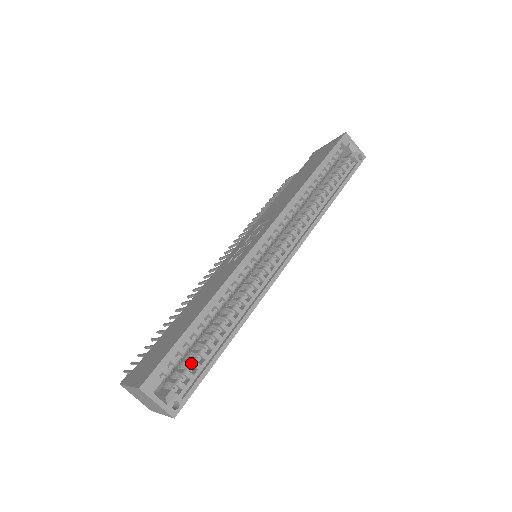
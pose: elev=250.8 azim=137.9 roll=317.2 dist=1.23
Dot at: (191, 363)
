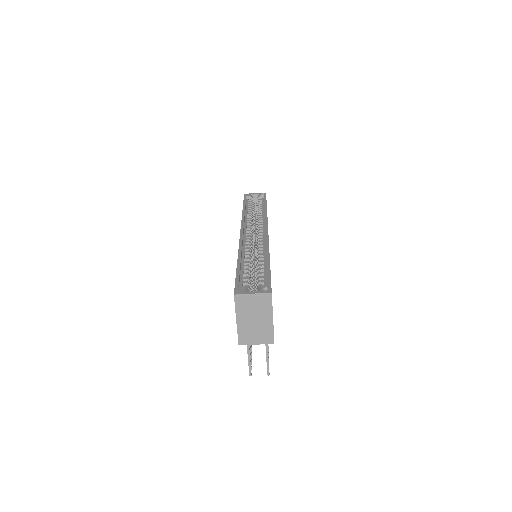
Dot at: (257, 279)
